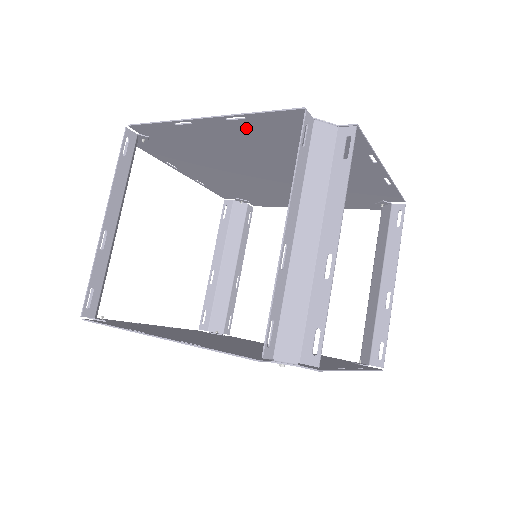
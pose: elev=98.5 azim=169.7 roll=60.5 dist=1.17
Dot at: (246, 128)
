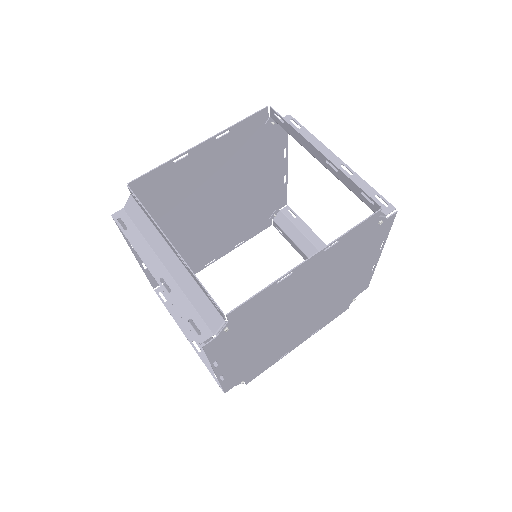
Dot at: (224, 146)
